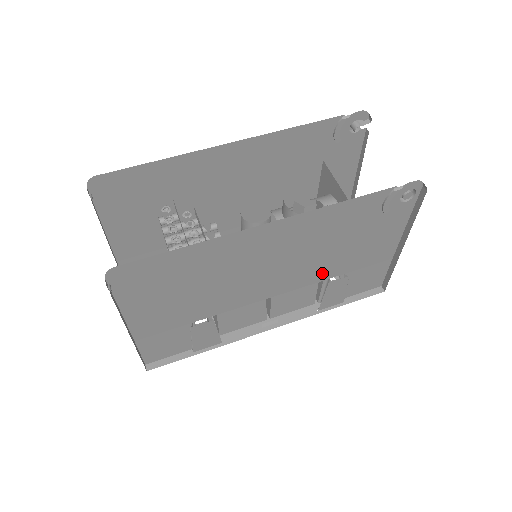
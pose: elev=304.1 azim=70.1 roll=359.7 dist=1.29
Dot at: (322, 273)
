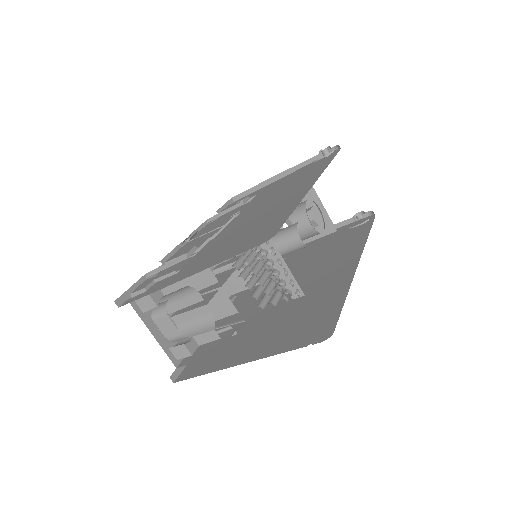
Dot at: occluded
